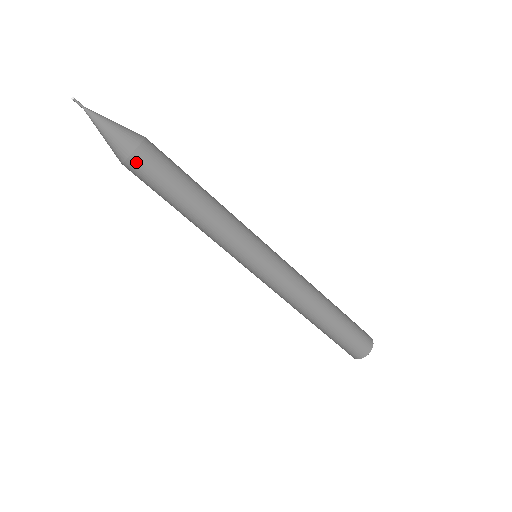
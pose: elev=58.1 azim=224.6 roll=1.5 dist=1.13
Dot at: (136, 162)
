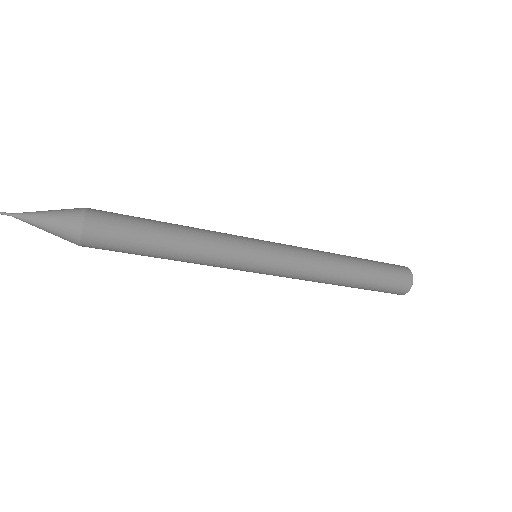
Dot at: occluded
